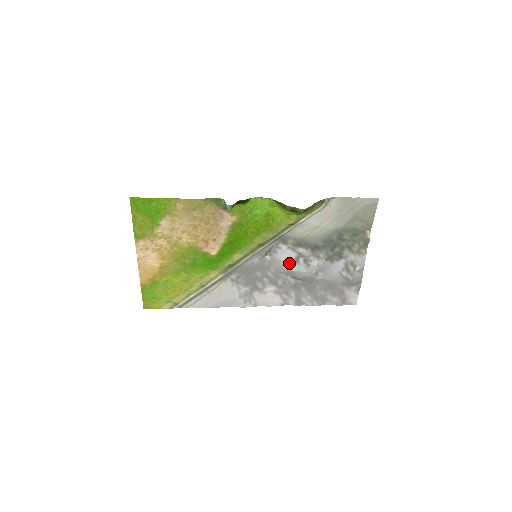
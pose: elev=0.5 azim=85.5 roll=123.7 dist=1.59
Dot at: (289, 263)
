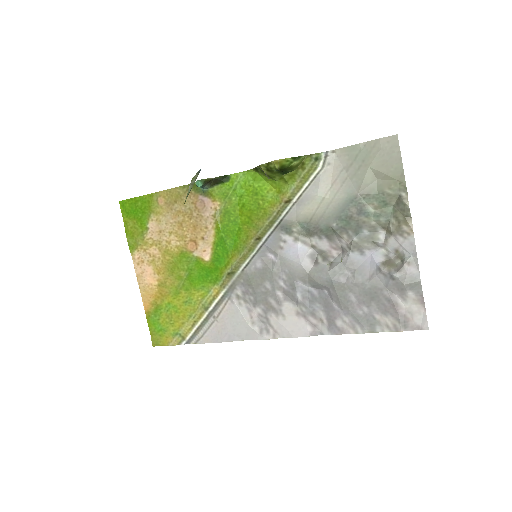
Dot at: (301, 262)
